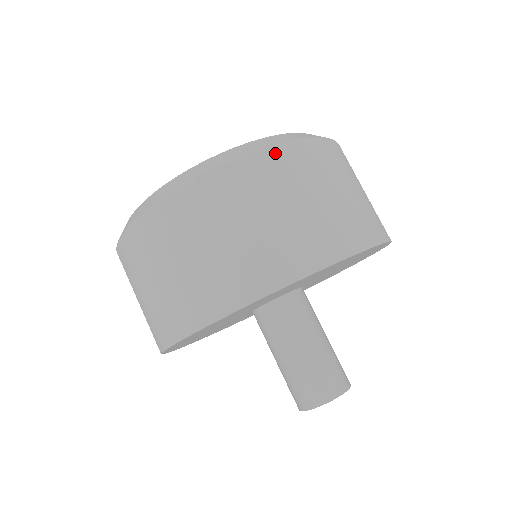
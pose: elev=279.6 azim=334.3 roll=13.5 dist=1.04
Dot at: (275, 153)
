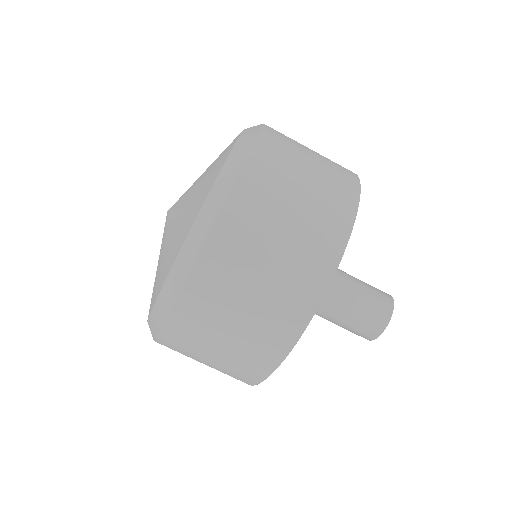
Dot at: (220, 232)
